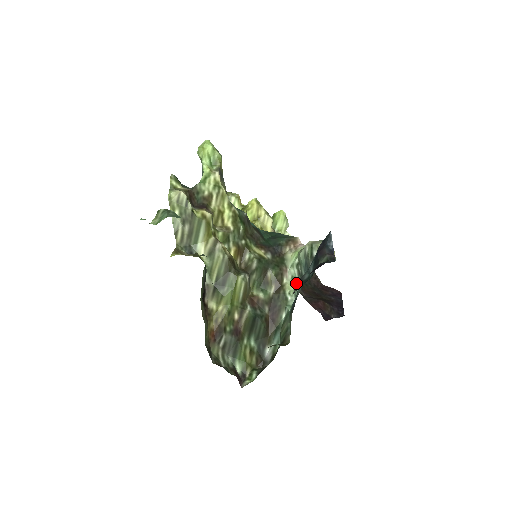
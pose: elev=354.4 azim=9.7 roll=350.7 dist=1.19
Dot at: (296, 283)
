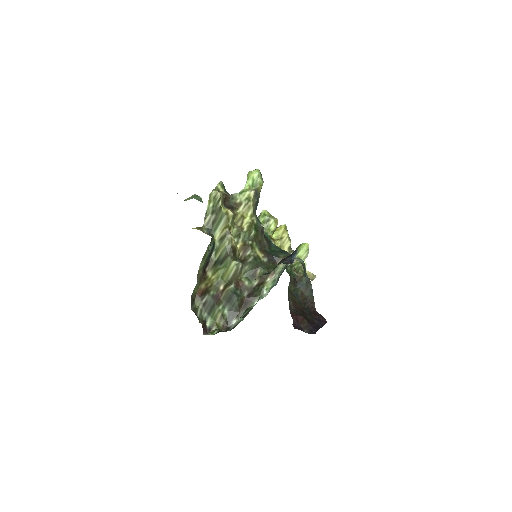
Dot at: occluded
